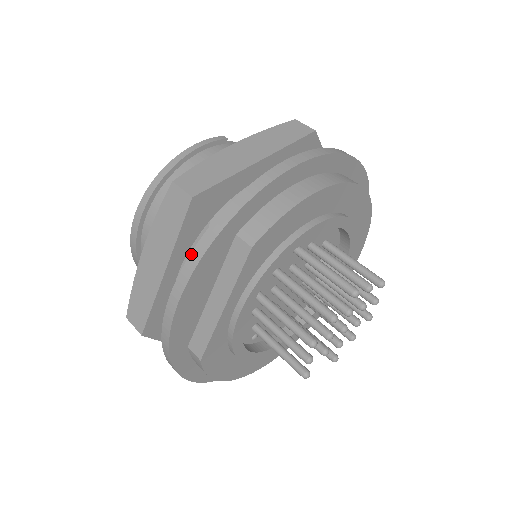
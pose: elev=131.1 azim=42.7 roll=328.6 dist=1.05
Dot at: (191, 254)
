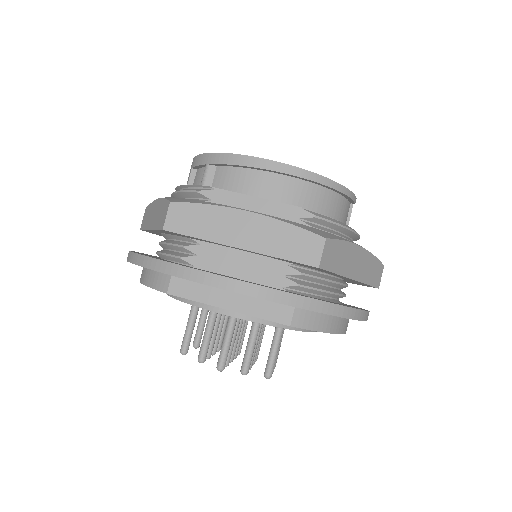
Dot at: (272, 289)
